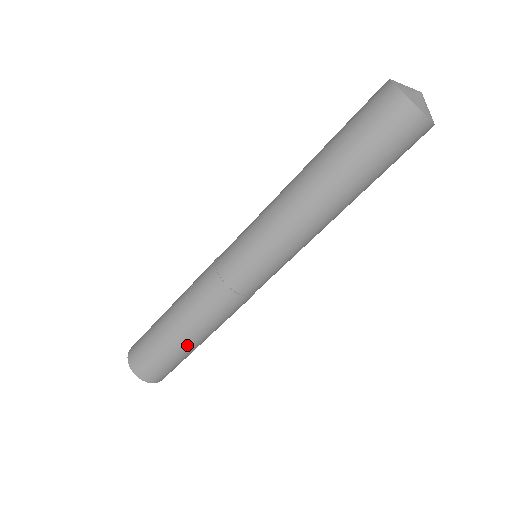
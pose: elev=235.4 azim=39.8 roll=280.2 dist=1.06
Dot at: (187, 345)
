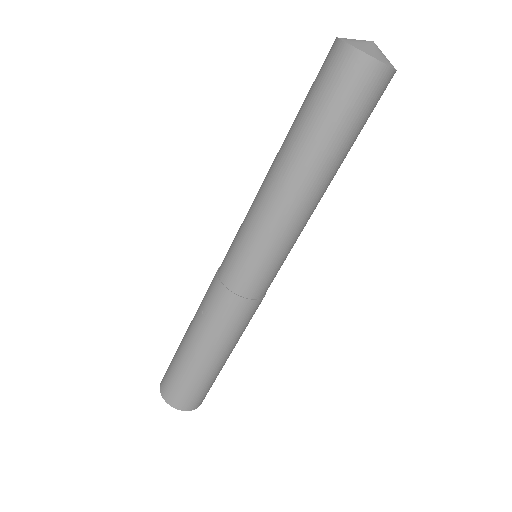
Dot at: (217, 364)
